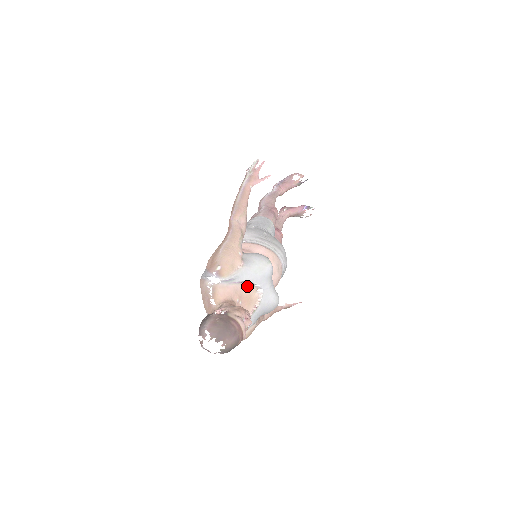
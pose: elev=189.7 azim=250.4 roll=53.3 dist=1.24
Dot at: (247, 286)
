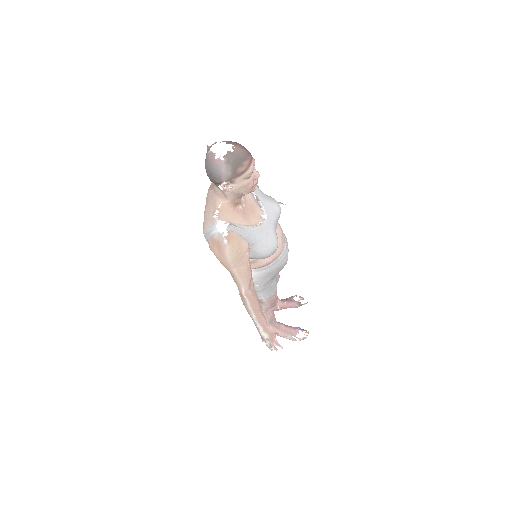
Dot at: (254, 202)
